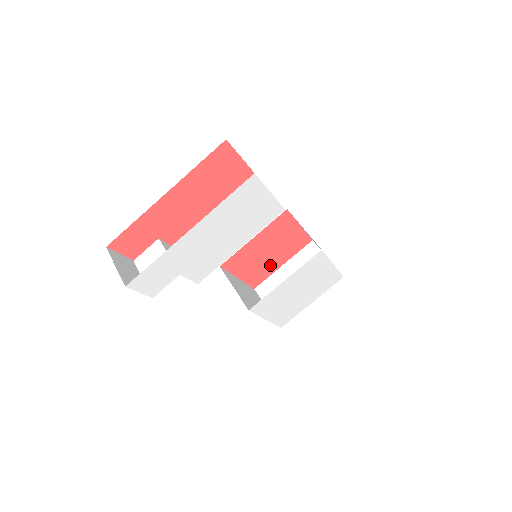
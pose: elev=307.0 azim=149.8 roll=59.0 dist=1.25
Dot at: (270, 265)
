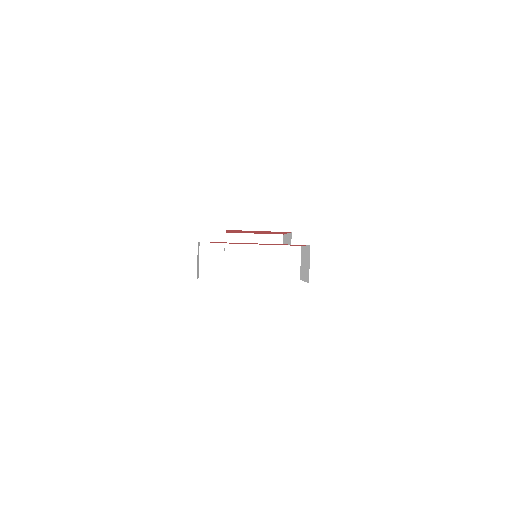
Dot at: occluded
